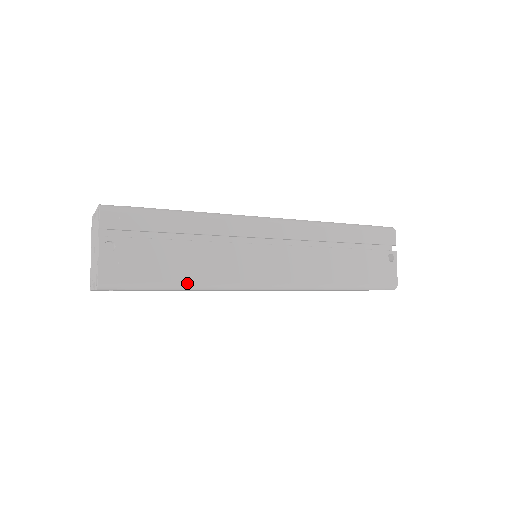
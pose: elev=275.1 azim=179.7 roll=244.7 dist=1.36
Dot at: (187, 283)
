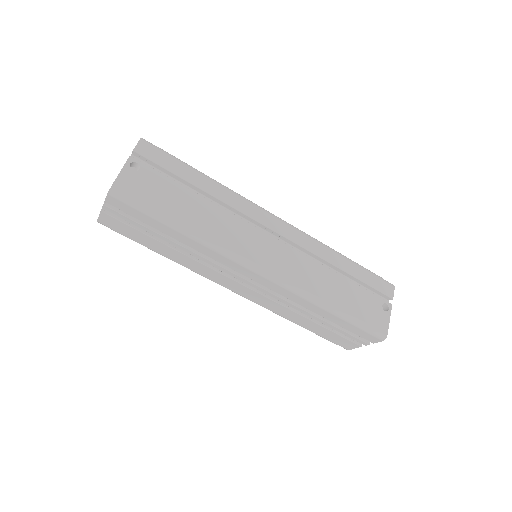
Dot at: (187, 227)
